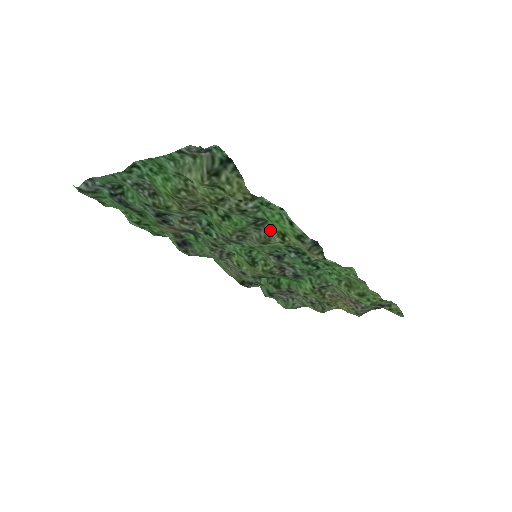
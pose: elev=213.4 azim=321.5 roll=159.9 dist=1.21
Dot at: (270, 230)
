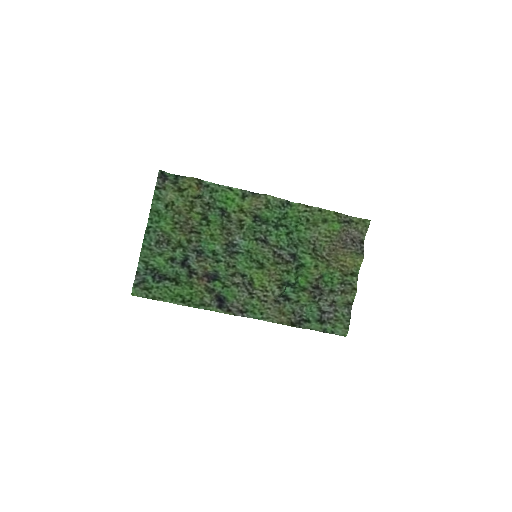
Dot at: (235, 216)
